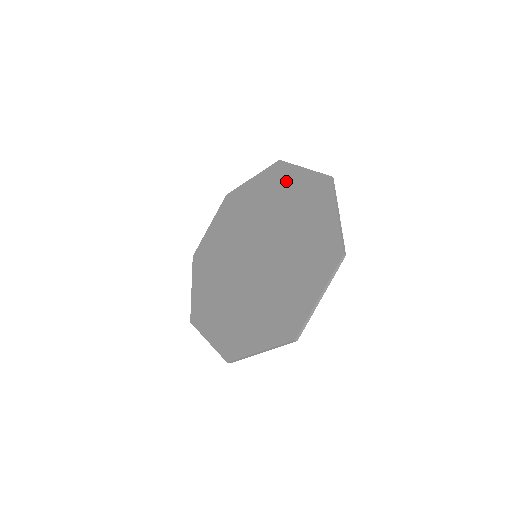
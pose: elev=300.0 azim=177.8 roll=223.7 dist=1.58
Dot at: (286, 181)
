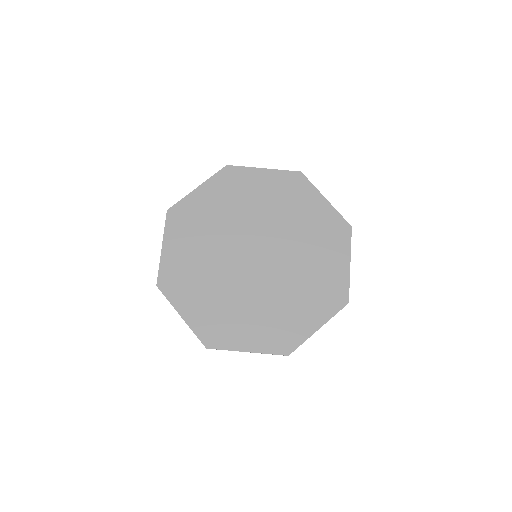
Dot at: (305, 200)
